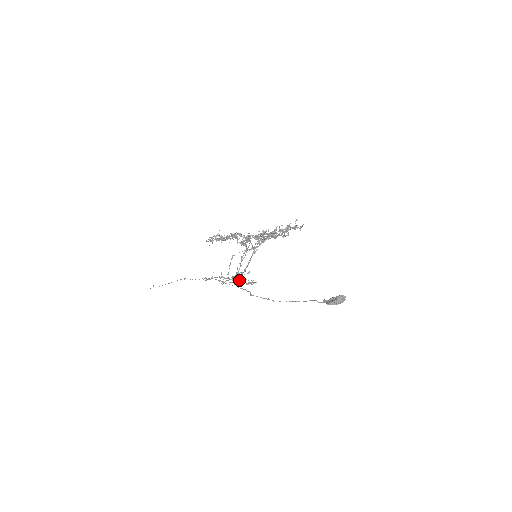
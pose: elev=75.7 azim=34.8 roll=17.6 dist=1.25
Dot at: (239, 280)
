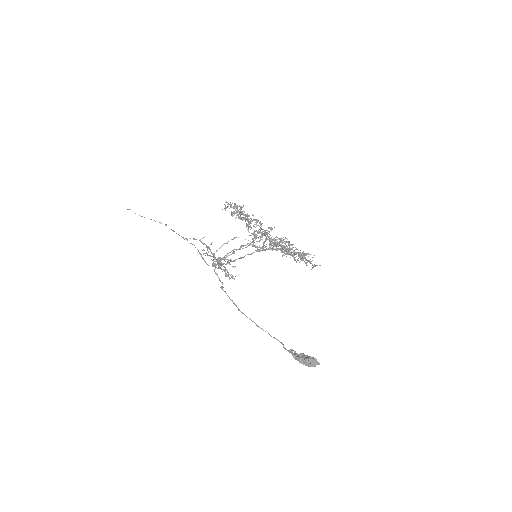
Dot at: (221, 265)
